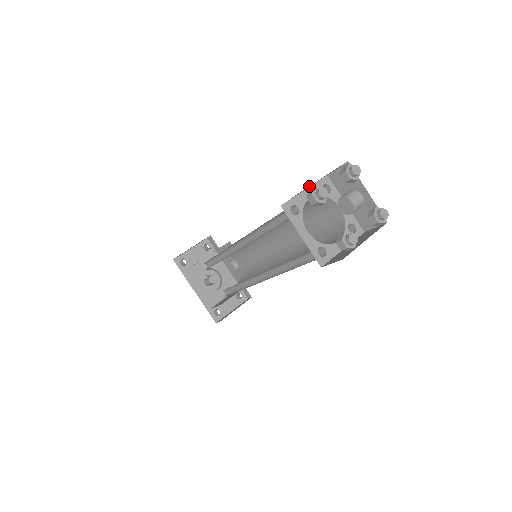
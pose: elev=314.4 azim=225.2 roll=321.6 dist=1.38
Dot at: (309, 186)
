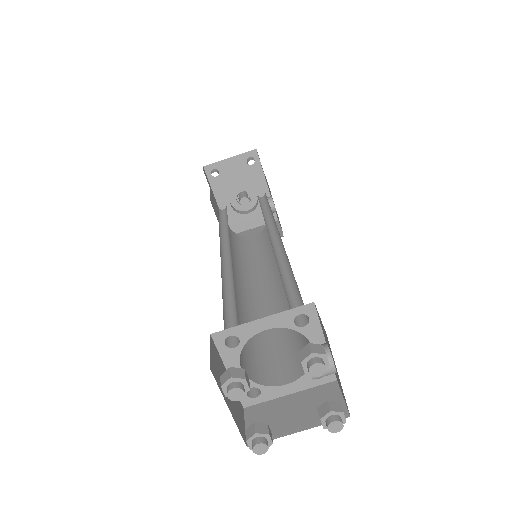
Dot at: occluded
